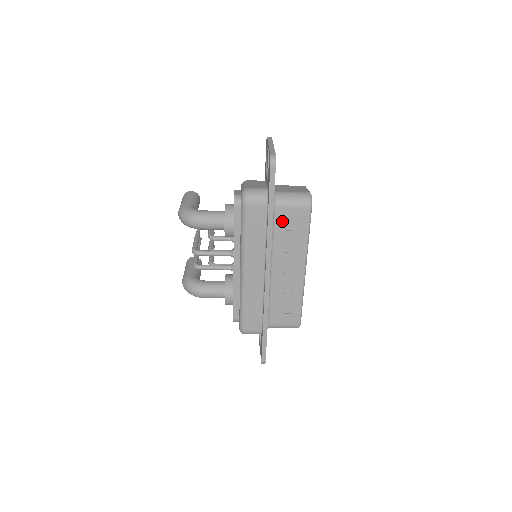
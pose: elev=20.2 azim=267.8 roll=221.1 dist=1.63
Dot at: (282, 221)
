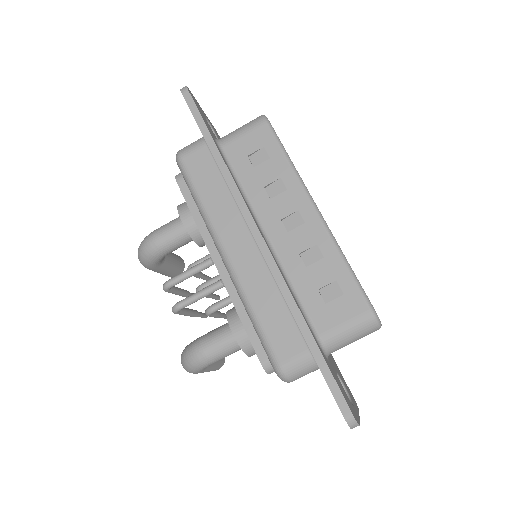
Dot at: (241, 158)
